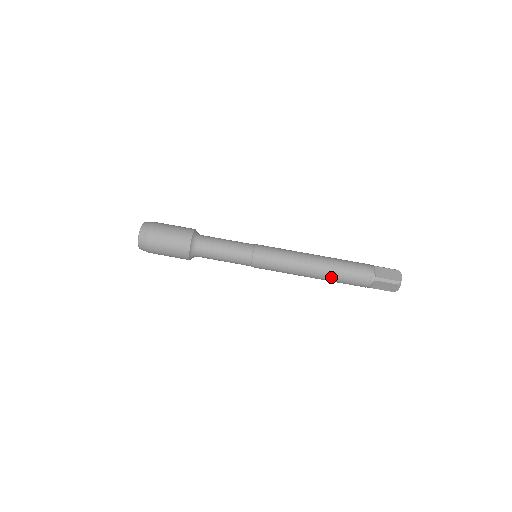
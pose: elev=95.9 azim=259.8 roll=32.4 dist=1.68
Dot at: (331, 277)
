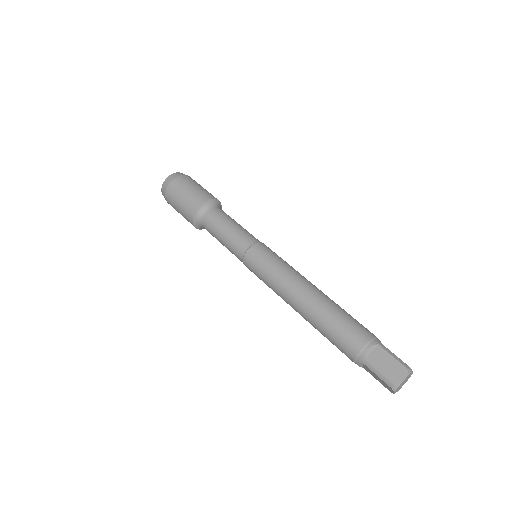
Dot at: (326, 308)
